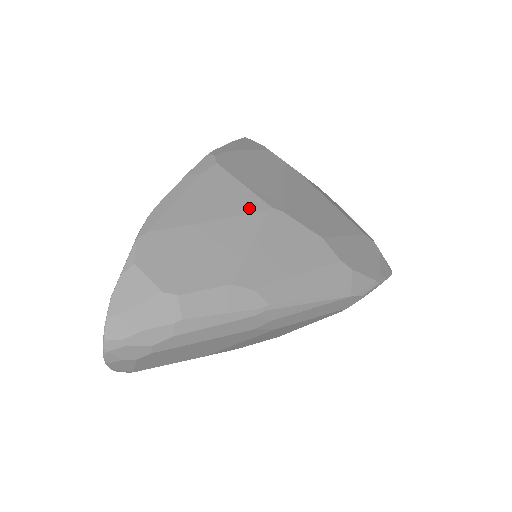
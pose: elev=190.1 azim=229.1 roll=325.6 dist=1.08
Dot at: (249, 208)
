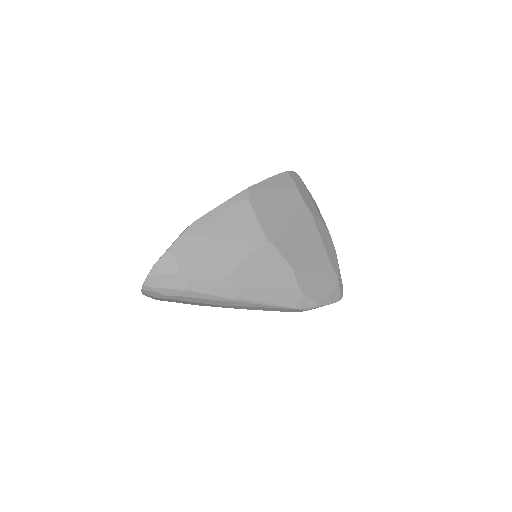
Dot at: (253, 237)
